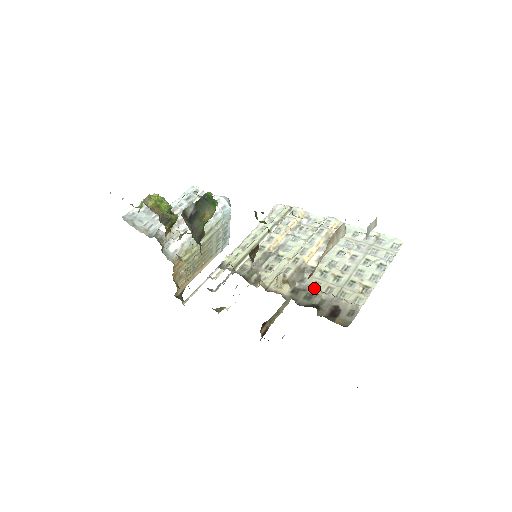
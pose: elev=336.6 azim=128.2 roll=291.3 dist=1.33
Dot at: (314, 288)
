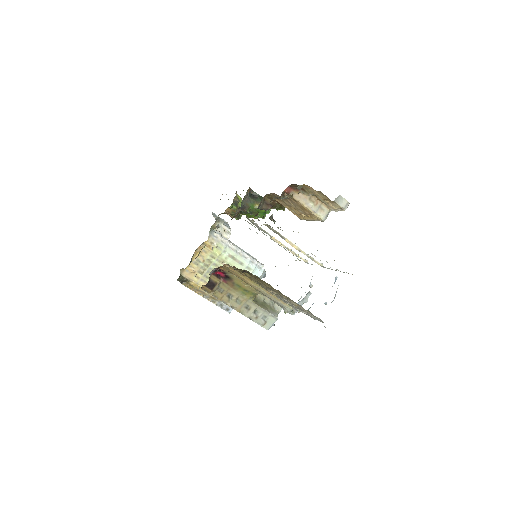
Dot at: occluded
